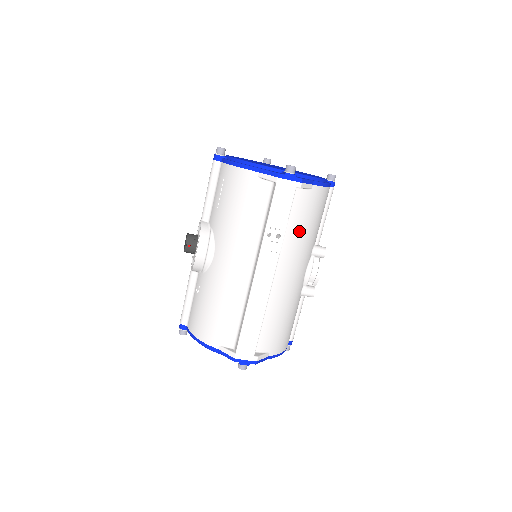
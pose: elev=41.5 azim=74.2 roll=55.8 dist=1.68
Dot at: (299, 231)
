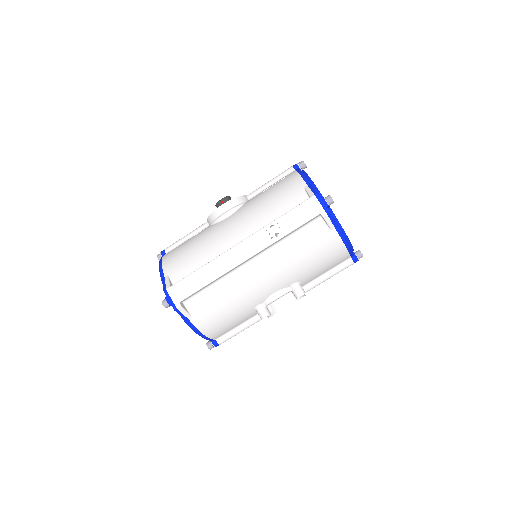
Dot at: (296, 251)
